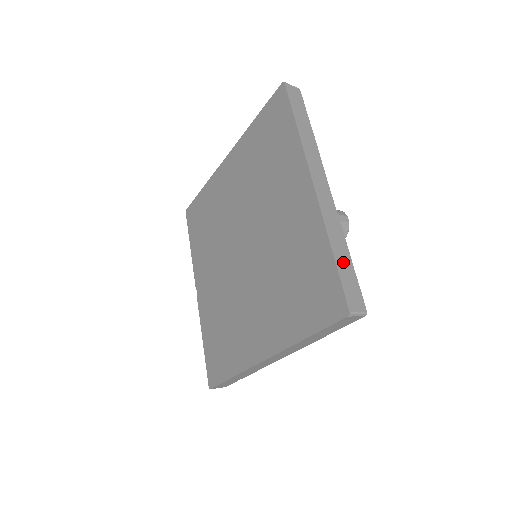
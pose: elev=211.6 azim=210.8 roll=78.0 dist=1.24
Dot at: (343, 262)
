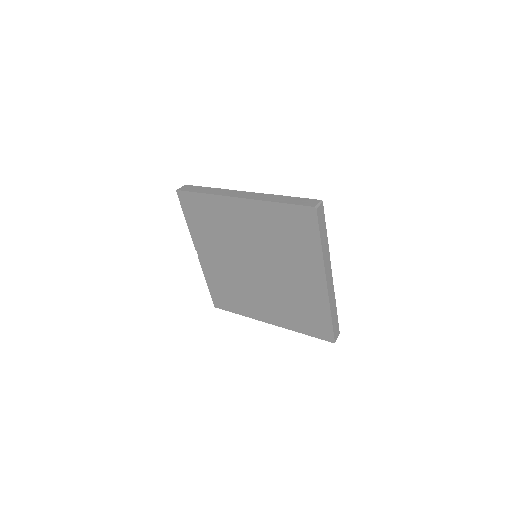
Dot at: (334, 319)
